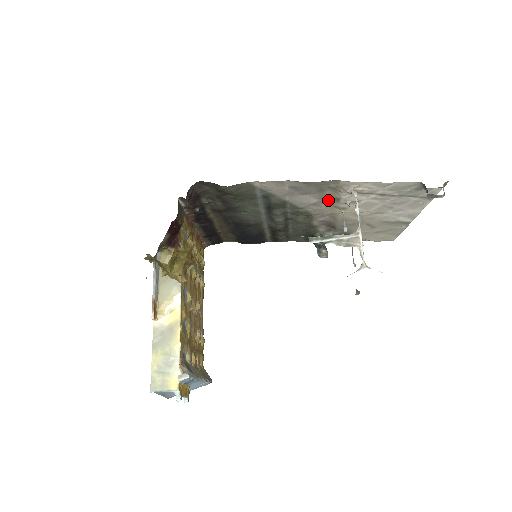
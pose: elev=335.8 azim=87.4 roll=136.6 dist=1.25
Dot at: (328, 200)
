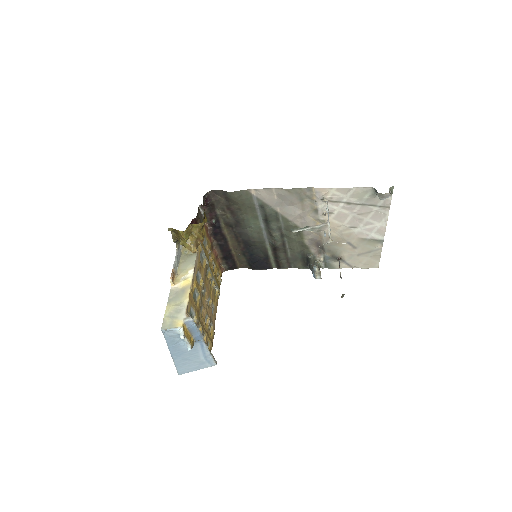
Dot at: (309, 212)
